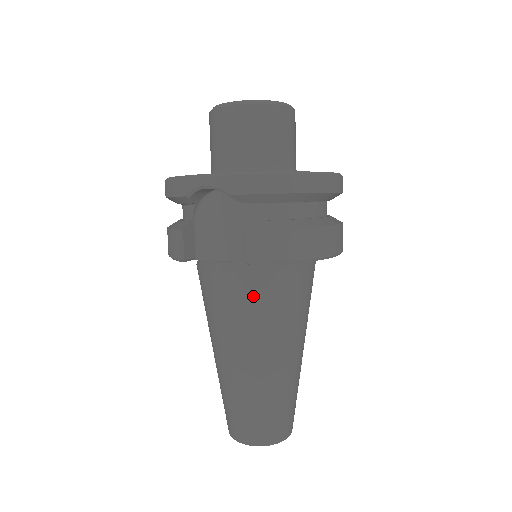
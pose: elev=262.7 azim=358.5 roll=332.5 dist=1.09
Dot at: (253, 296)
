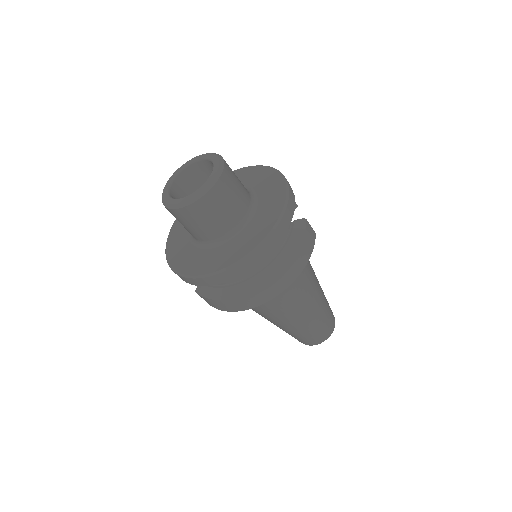
Dot at: occluded
